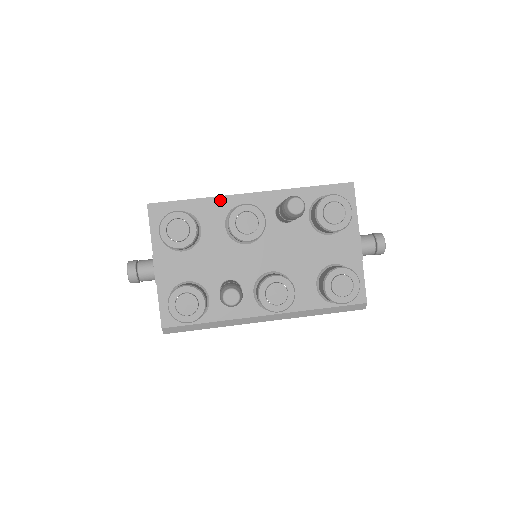
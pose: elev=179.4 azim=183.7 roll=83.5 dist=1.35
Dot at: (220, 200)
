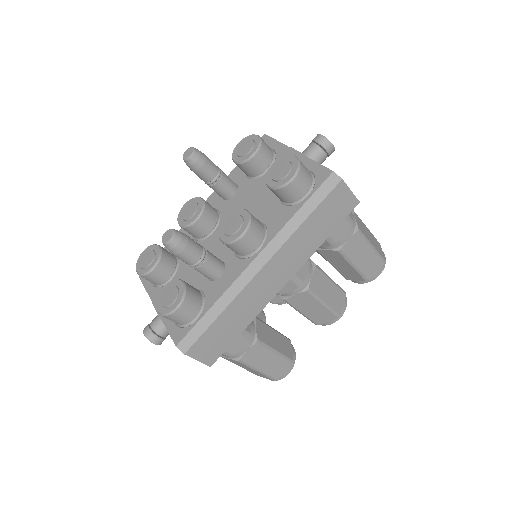
Dot at: (183, 230)
